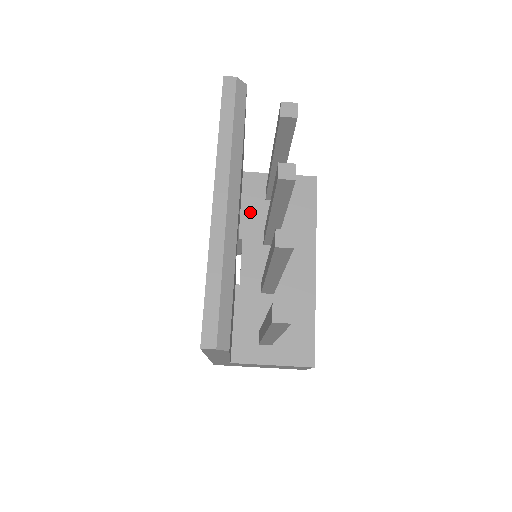
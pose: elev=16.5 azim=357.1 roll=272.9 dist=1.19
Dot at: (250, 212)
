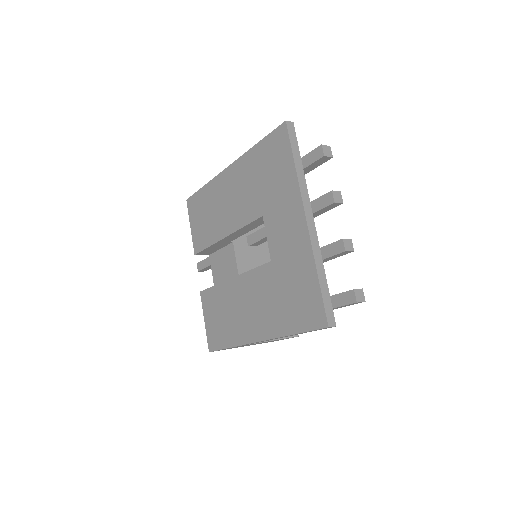
Dot at: occluded
